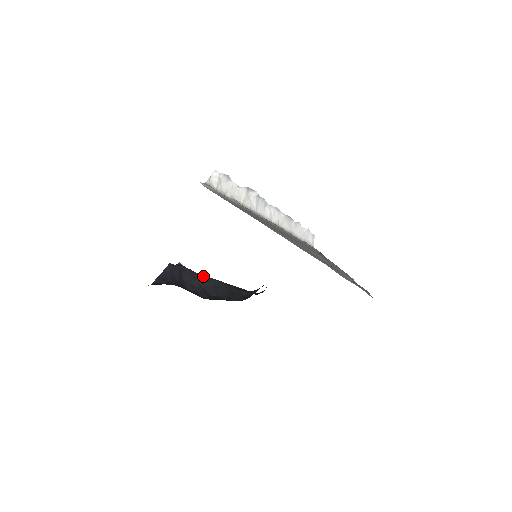
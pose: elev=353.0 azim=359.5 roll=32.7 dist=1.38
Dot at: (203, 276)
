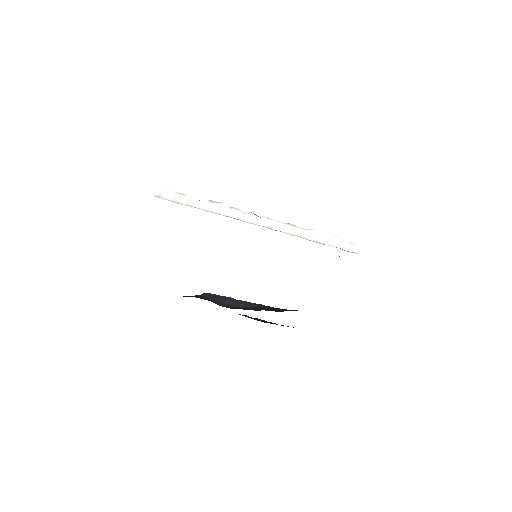
Dot at: (247, 302)
